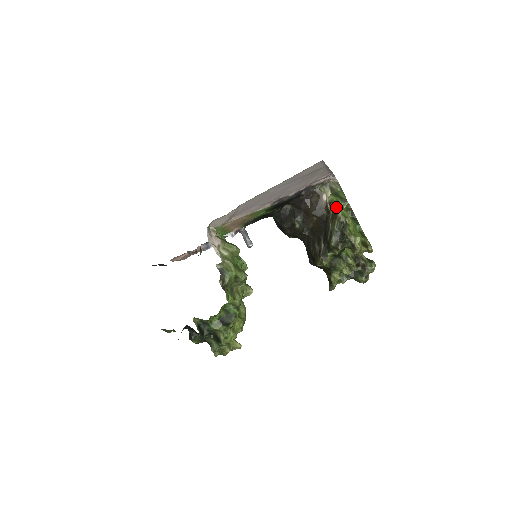
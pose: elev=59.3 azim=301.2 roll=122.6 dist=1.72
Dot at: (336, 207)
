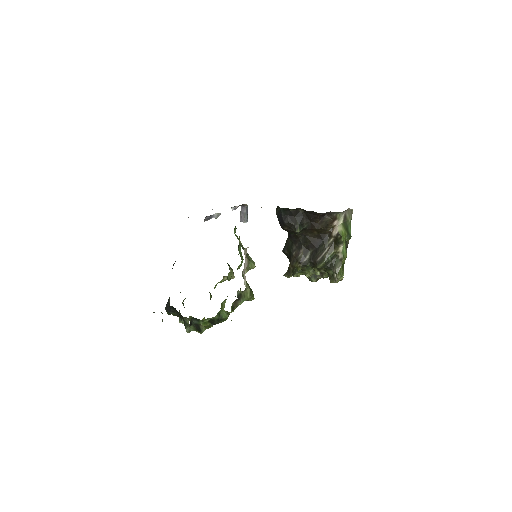
Dot at: (342, 243)
